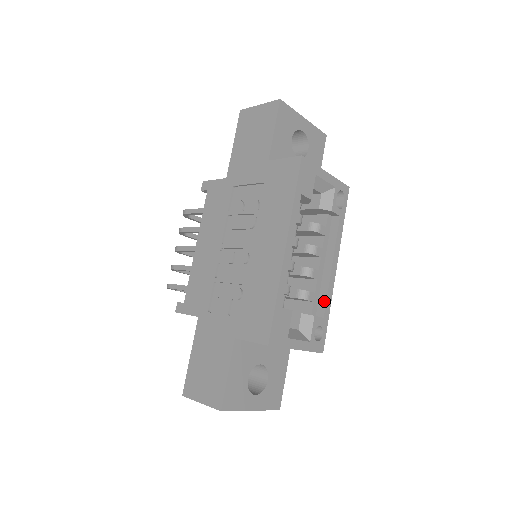
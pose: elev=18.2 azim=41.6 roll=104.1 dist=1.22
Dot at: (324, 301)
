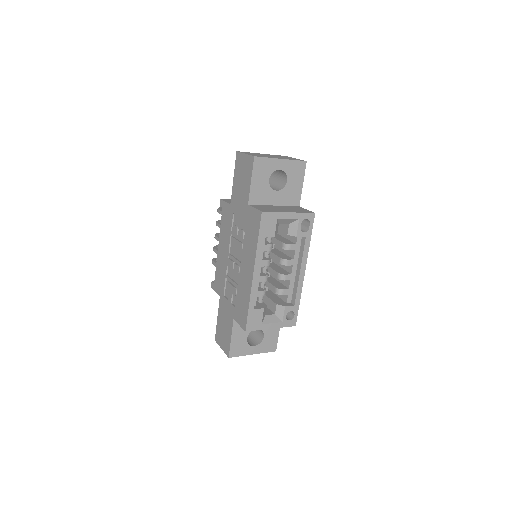
Dot at: (295, 294)
